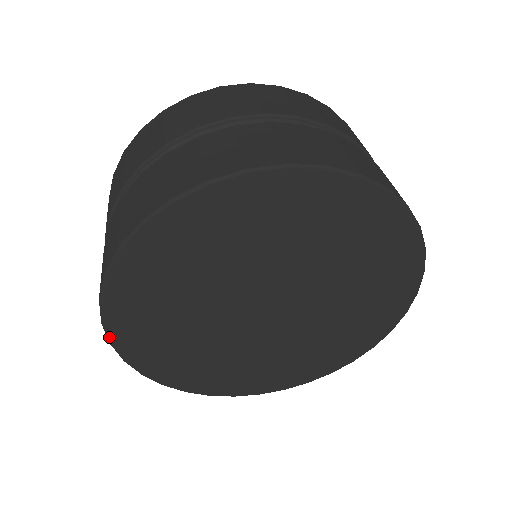
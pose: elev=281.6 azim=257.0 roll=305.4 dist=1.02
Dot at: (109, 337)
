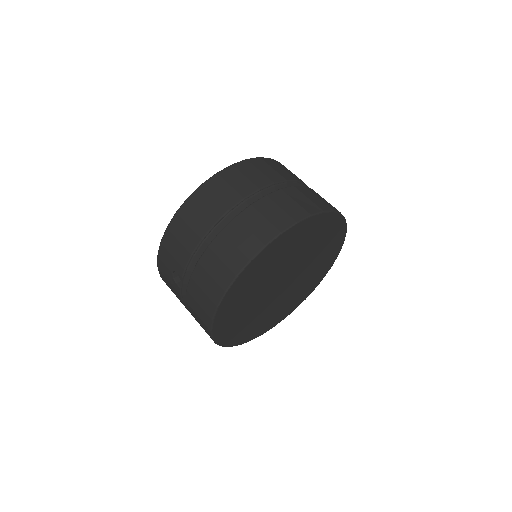
Dot at: (215, 315)
